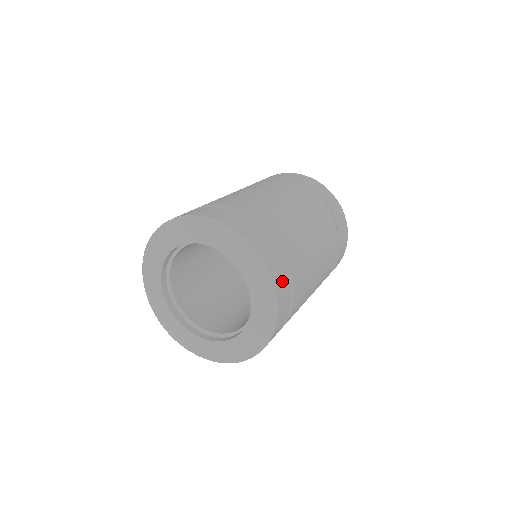
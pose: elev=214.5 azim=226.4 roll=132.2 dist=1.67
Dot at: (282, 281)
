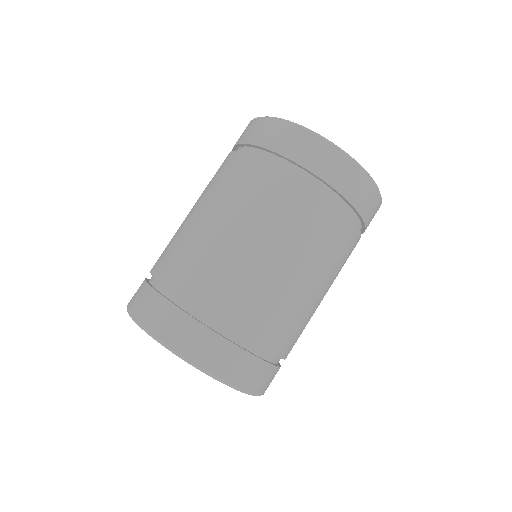
Dot at: (225, 359)
